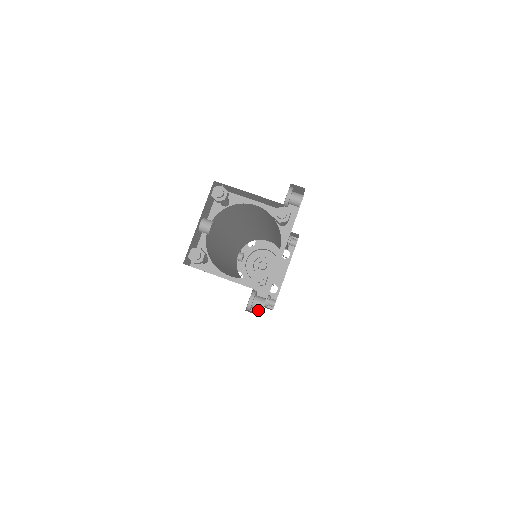
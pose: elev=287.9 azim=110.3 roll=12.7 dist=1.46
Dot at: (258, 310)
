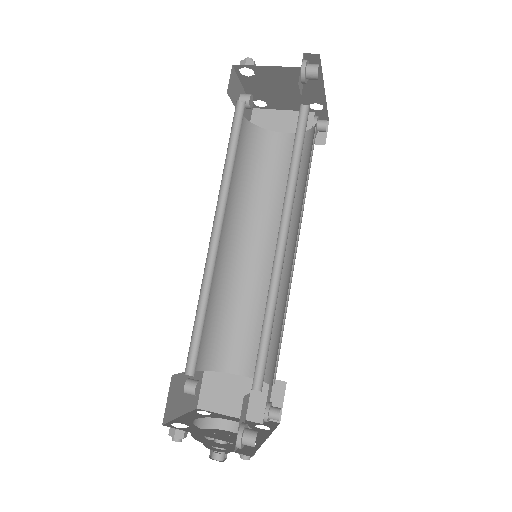
Dot at: occluded
